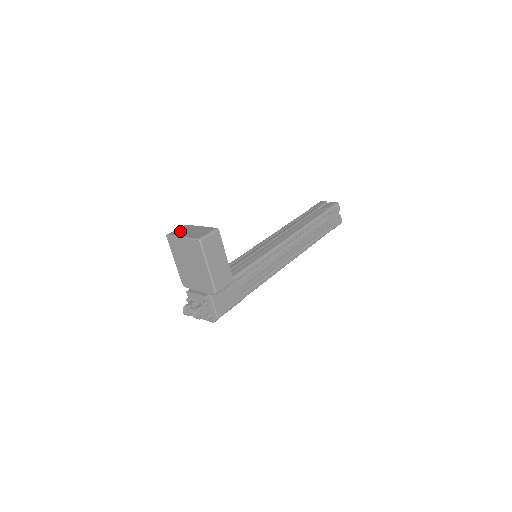
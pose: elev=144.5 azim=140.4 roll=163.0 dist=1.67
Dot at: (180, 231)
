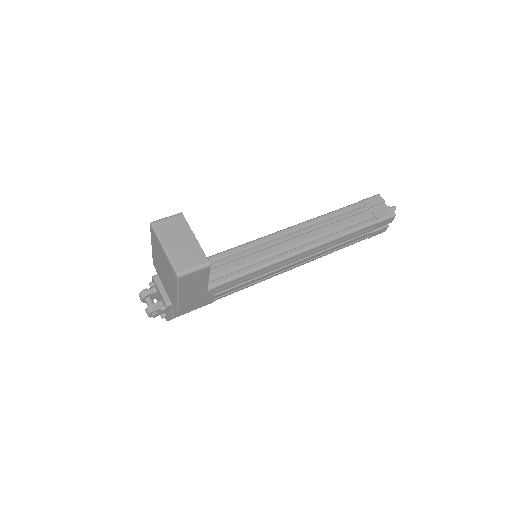
Dot at: (168, 229)
